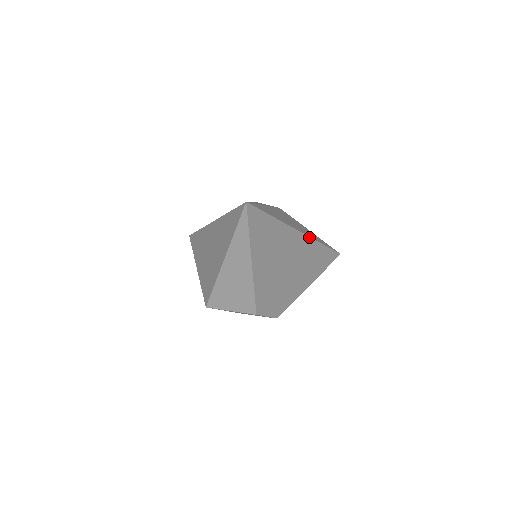
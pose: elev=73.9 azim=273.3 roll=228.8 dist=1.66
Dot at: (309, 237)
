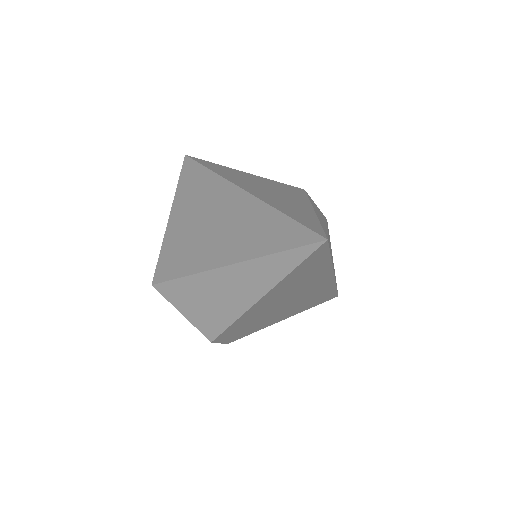
Dot at: (335, 281)
